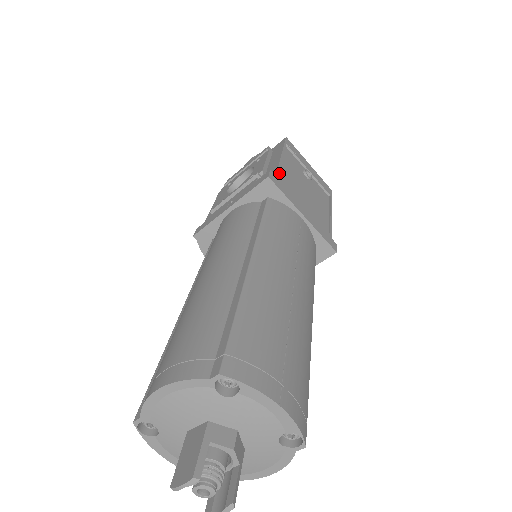
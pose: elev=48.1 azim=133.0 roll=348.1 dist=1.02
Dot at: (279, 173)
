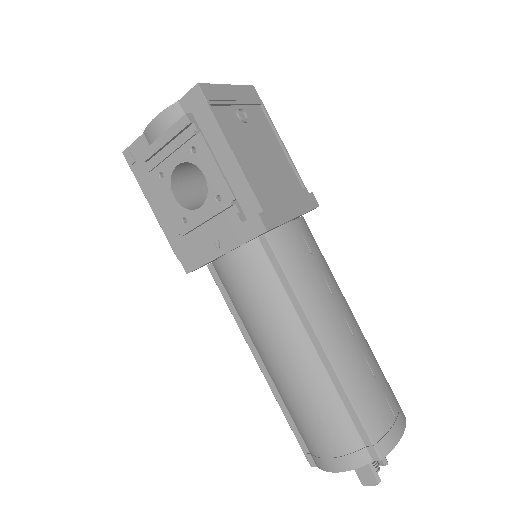
Dot at: (253, 190)
